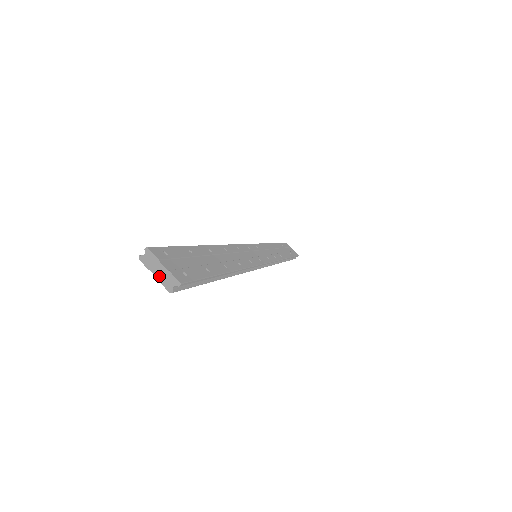
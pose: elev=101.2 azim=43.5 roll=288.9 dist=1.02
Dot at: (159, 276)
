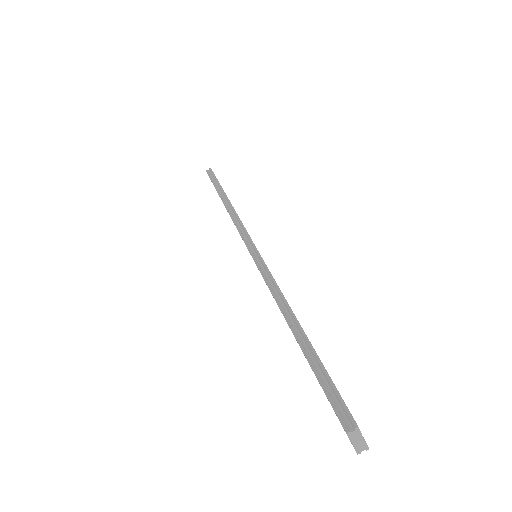
Dot at: (356, 445)
